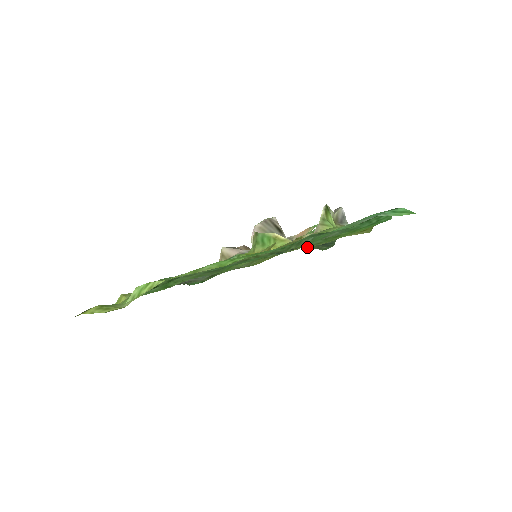
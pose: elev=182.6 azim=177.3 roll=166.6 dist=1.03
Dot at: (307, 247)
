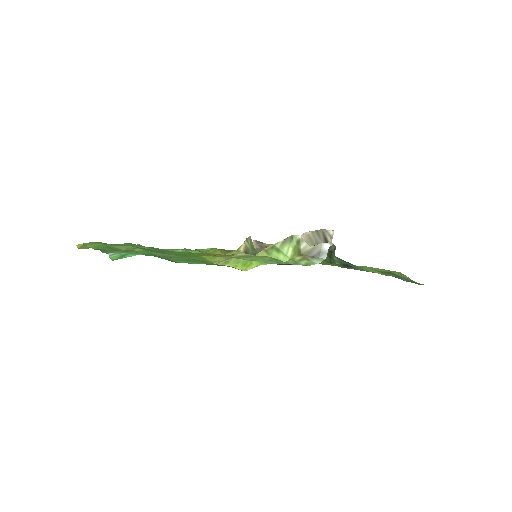
Dot at: (401, 273)
